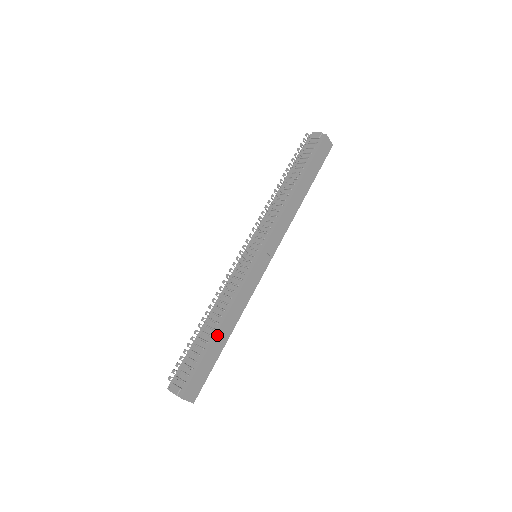
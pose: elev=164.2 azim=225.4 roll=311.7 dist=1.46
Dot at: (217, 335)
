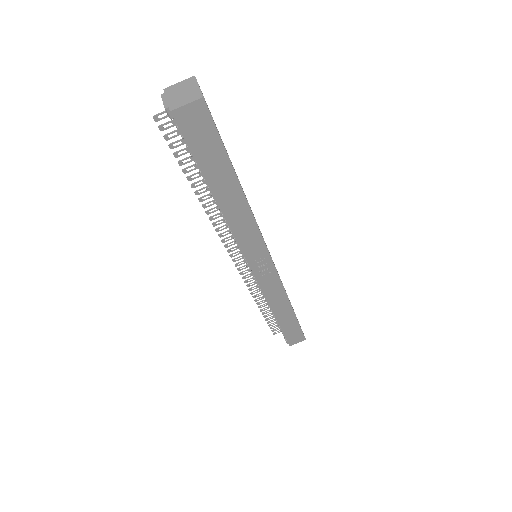
Dot at: (278, 319)
